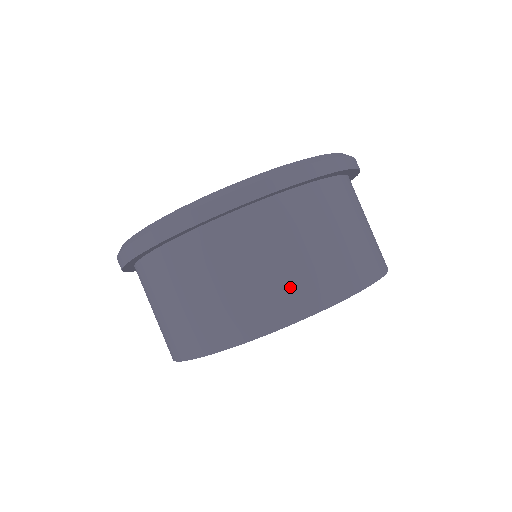
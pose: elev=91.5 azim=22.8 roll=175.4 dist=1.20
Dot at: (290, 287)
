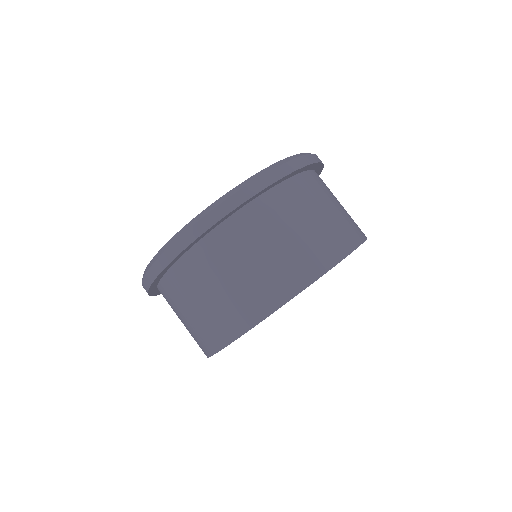
Dot at: (304, 254)
